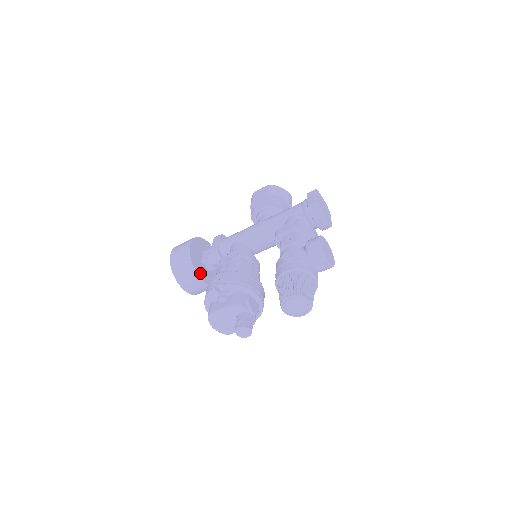
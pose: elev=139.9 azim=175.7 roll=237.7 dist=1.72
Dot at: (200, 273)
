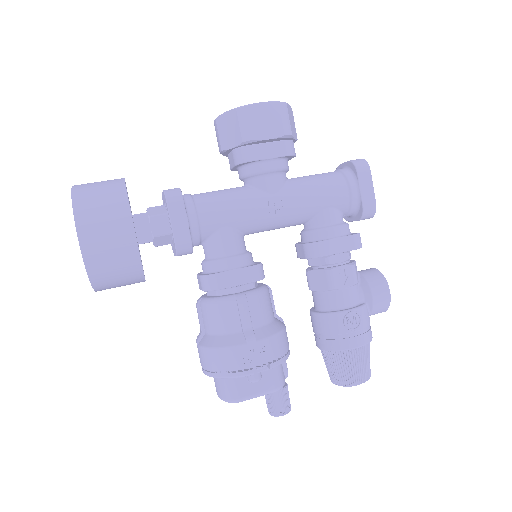
Dot at: occluded
